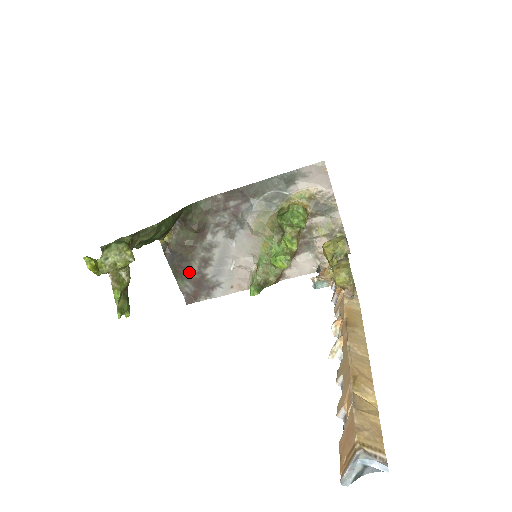
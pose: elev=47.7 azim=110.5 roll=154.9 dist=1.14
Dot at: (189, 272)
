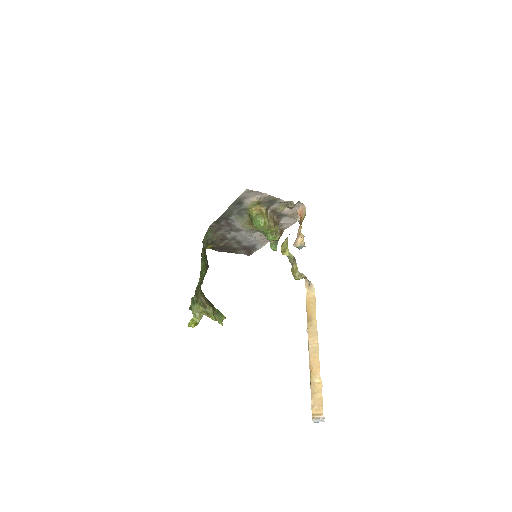
Dot at: (236, 249)
